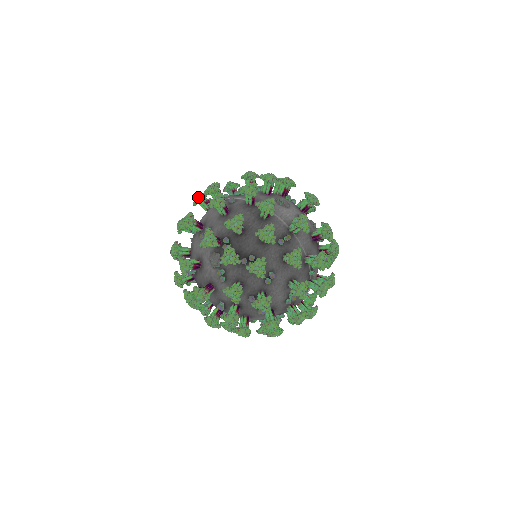
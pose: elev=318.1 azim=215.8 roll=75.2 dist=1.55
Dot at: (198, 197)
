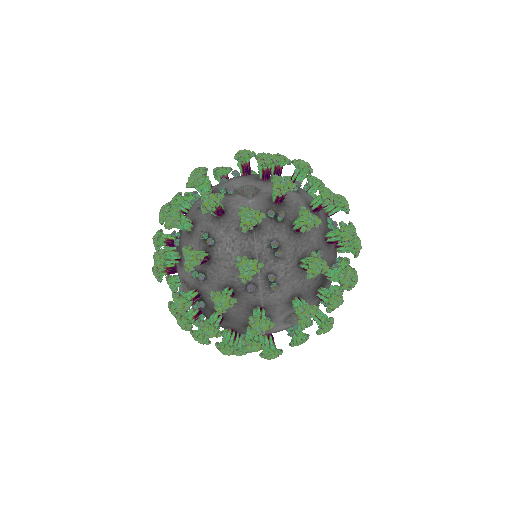
Dot at: (243, 226)
